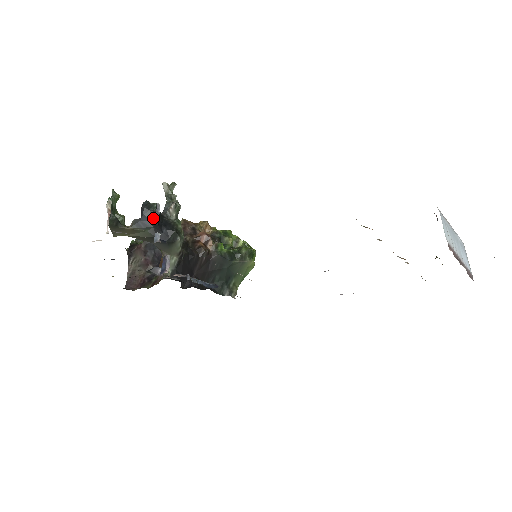
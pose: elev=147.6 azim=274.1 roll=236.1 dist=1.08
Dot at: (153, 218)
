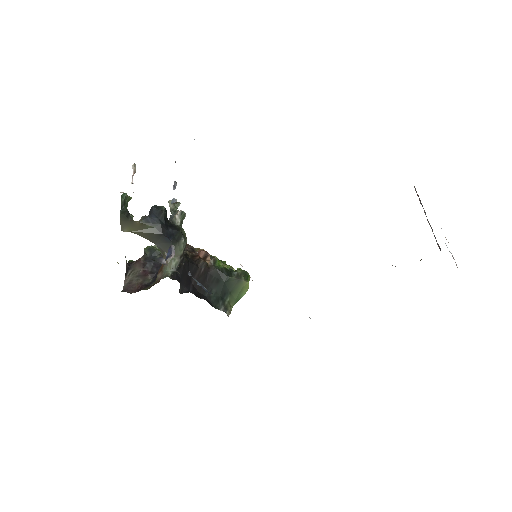
Dot at: (161, 216)
